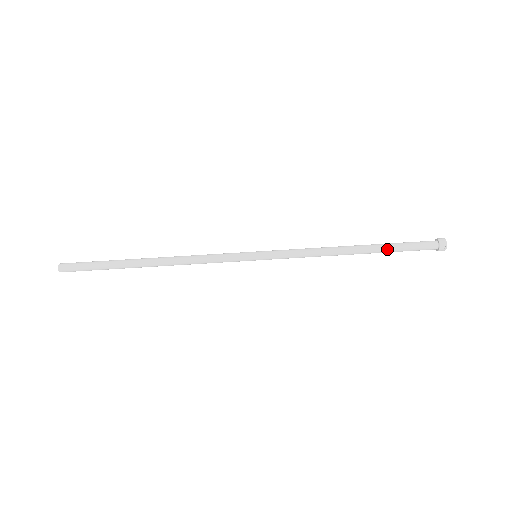
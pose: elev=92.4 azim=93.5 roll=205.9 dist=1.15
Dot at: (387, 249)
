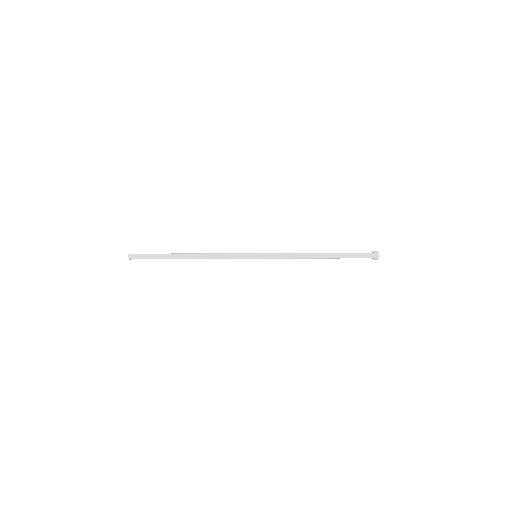
Dot at: (340, 257)
